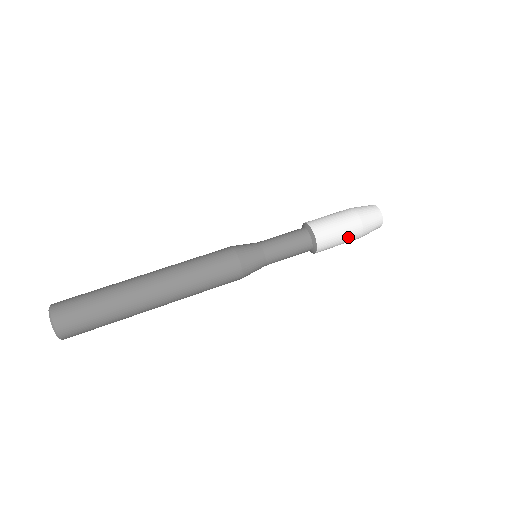
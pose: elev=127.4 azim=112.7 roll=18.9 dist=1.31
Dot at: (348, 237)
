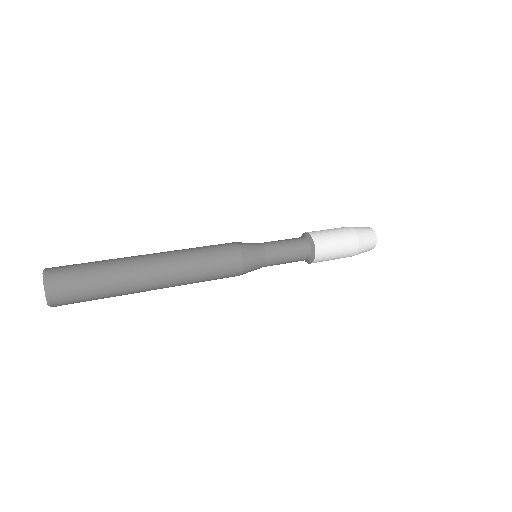
Dot at: (345, 247)
